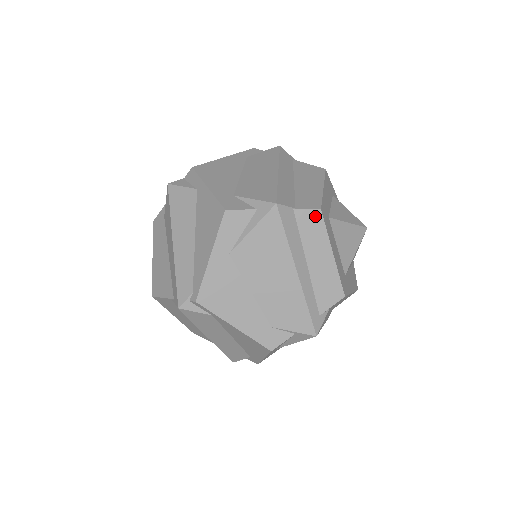
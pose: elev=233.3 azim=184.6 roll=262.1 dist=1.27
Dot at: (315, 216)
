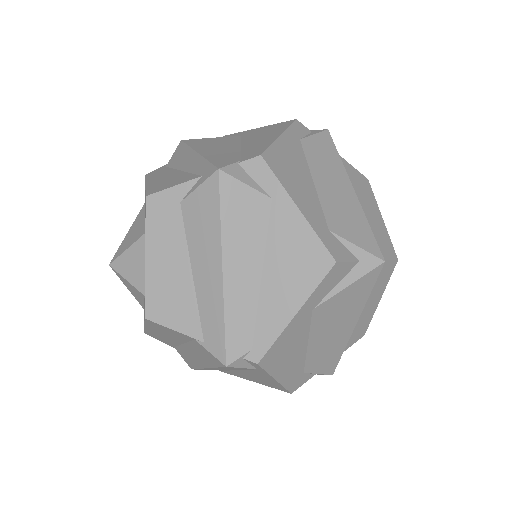
Dot at: (391, 266)
